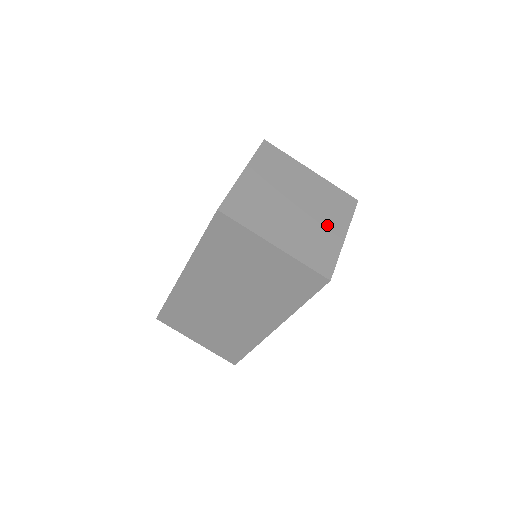
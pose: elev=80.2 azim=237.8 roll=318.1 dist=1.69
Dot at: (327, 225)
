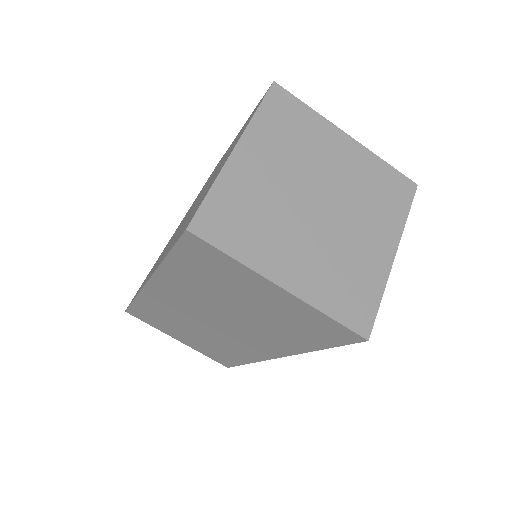
Dot at: (368, 237)
